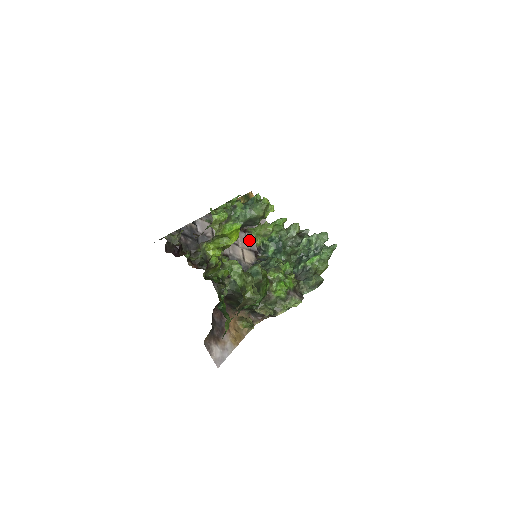
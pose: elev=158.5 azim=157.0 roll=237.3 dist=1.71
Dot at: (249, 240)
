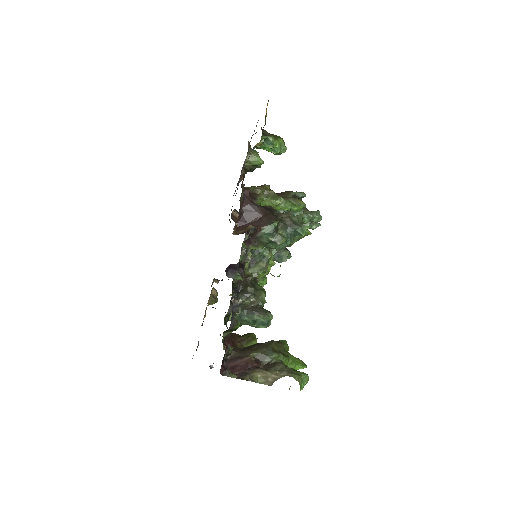
Dot at: occluded
